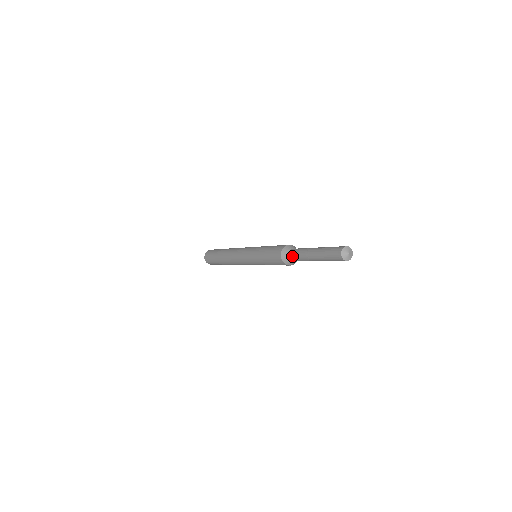
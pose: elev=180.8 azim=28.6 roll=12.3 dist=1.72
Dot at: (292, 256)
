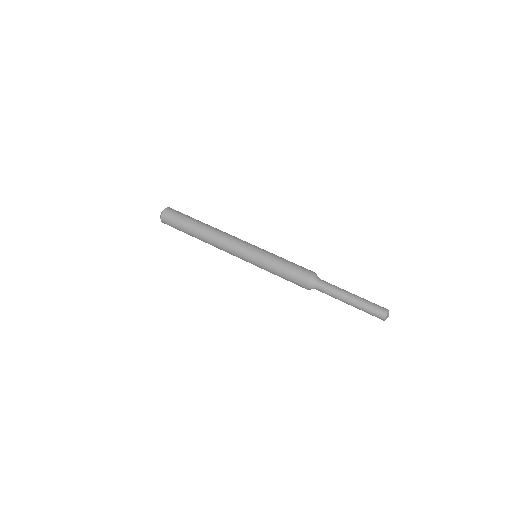
Dot at: (320, 291)
